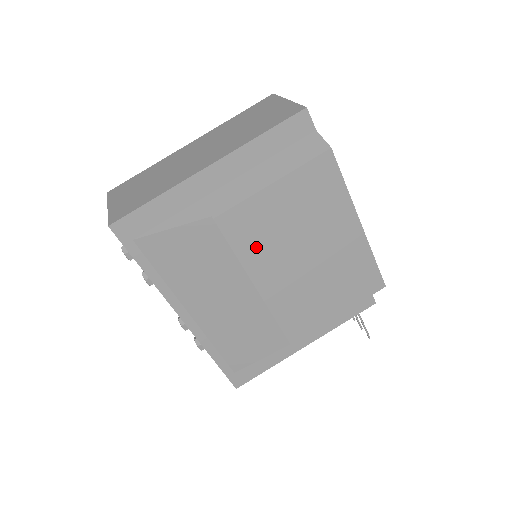
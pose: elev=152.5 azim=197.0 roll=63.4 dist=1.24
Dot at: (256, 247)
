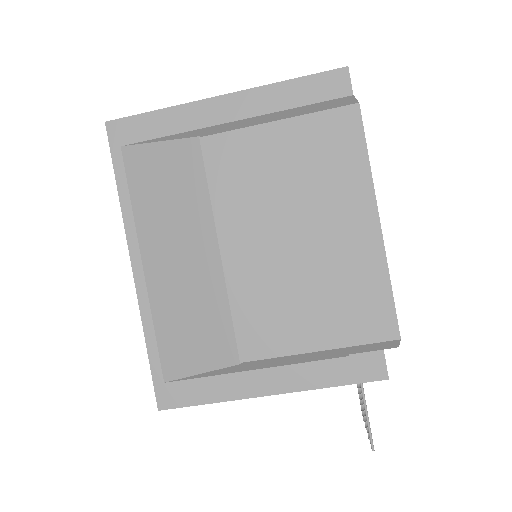
Dot at: (236, 193)
